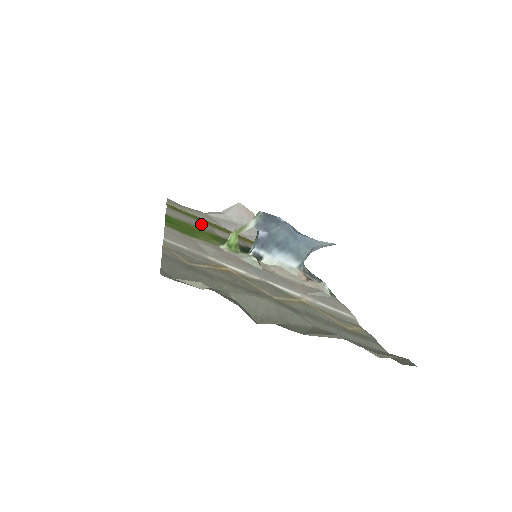
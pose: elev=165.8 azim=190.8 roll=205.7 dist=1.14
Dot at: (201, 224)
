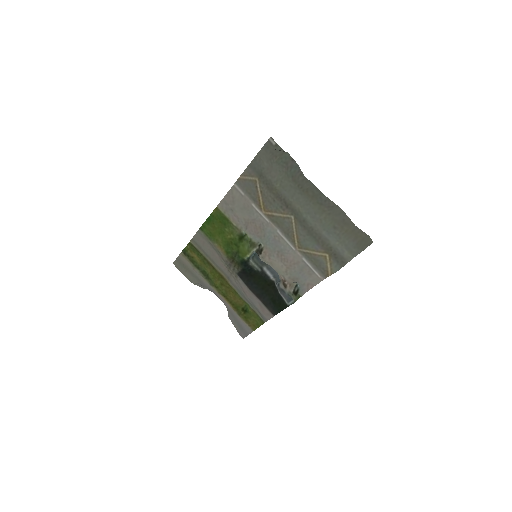
Dot at: (211, 254)
